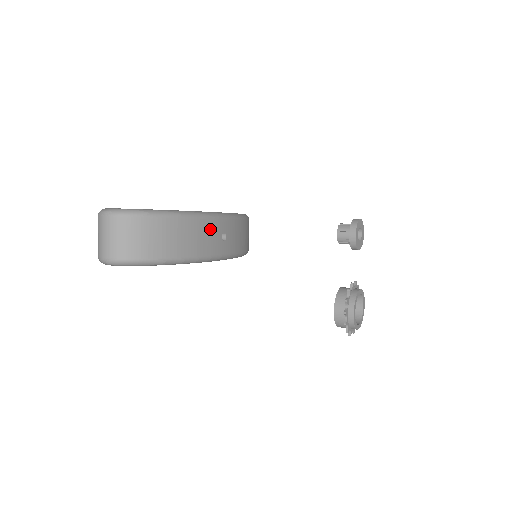
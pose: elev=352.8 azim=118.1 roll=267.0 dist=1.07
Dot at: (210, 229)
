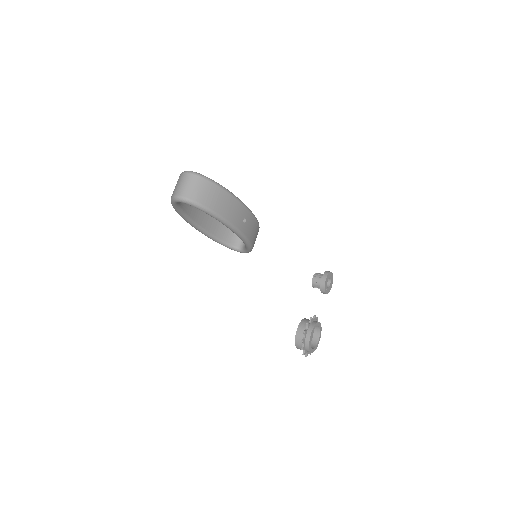
Dot at: (239, 209)
